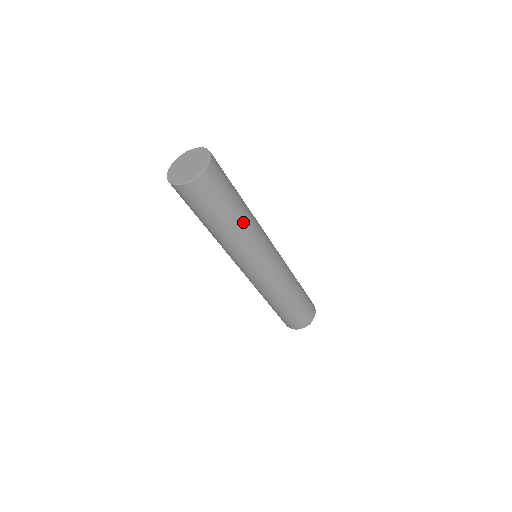
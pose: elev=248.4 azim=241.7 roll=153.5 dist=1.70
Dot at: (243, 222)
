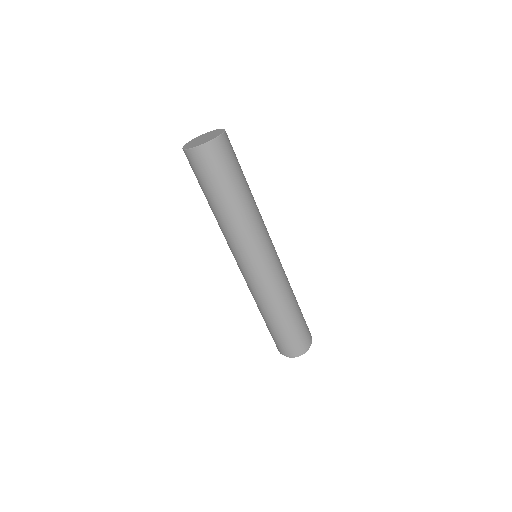
Dot at: (241, 208)
